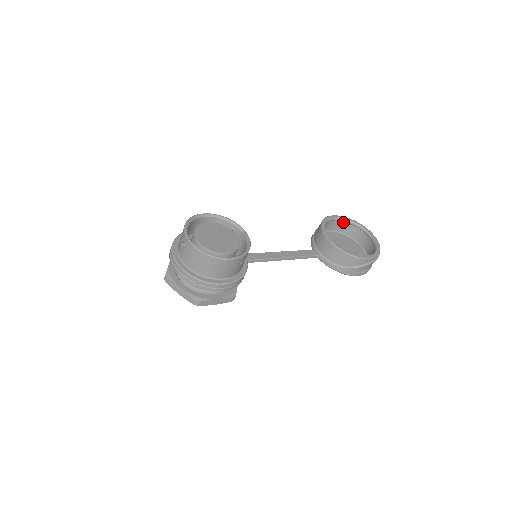
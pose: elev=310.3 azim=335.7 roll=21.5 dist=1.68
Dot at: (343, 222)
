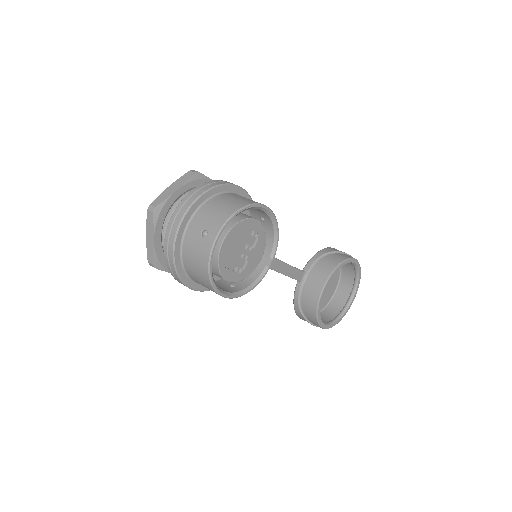
Dot at: (353, 266)
